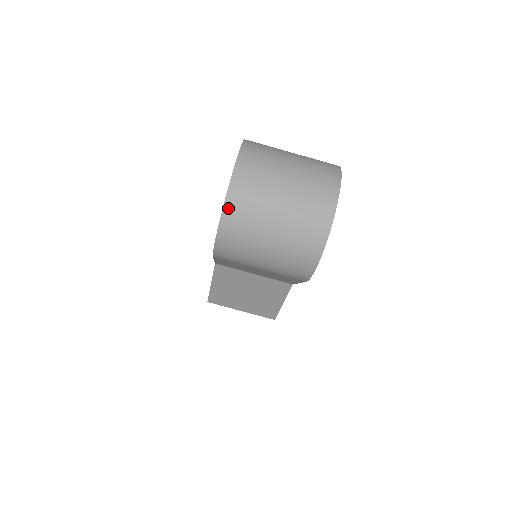
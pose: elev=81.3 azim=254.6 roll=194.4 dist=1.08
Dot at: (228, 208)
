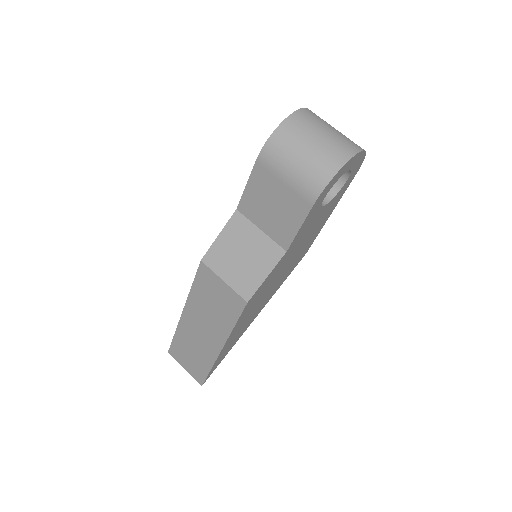
Dot at: (291, 118)
